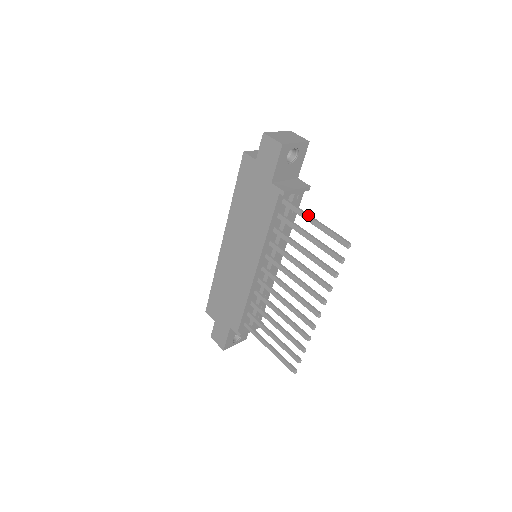
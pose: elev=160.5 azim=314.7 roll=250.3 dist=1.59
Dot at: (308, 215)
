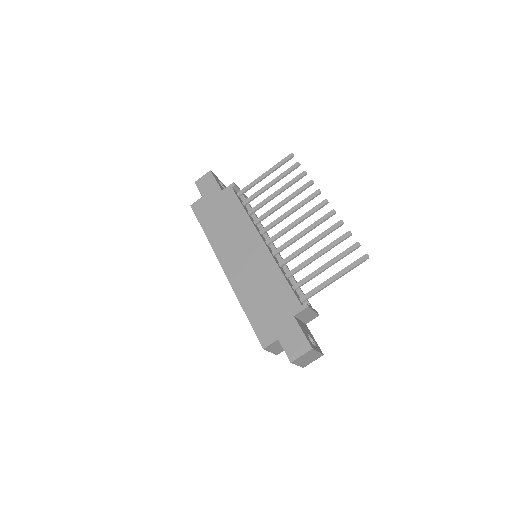
Dot at: (258, 177)
